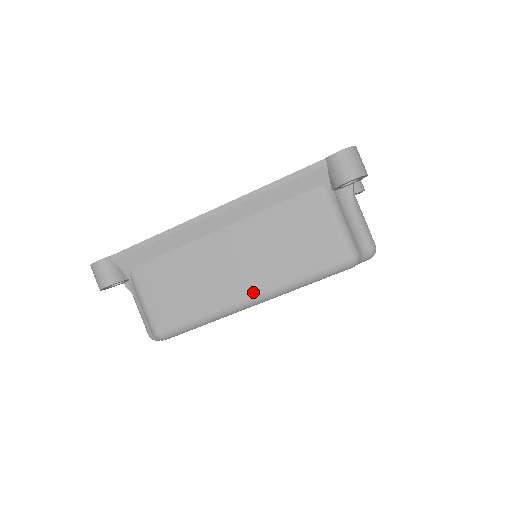
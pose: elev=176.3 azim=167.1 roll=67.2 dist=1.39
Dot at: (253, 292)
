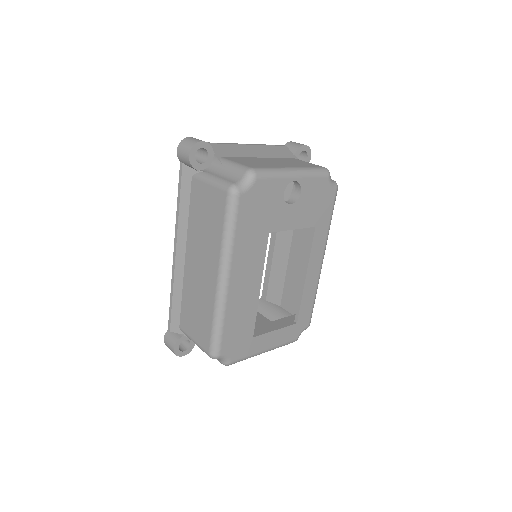
Dot at: (216, 272)
